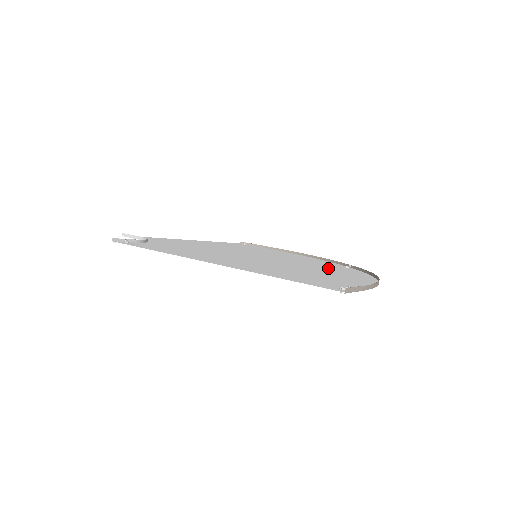
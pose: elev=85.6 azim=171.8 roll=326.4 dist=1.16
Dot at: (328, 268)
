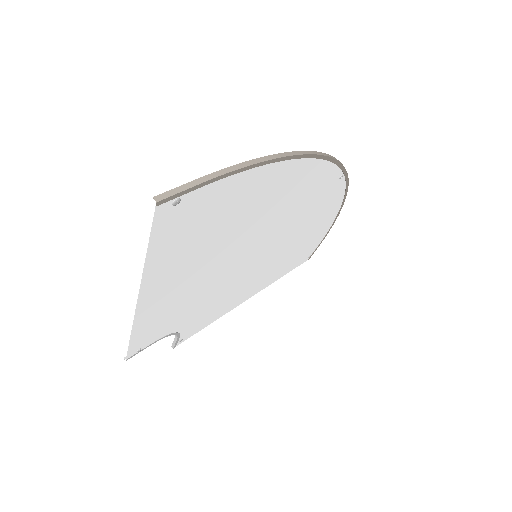
Dot at: (298, 197)
